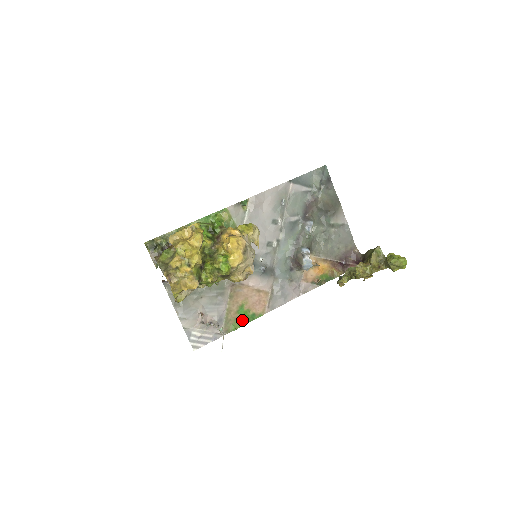
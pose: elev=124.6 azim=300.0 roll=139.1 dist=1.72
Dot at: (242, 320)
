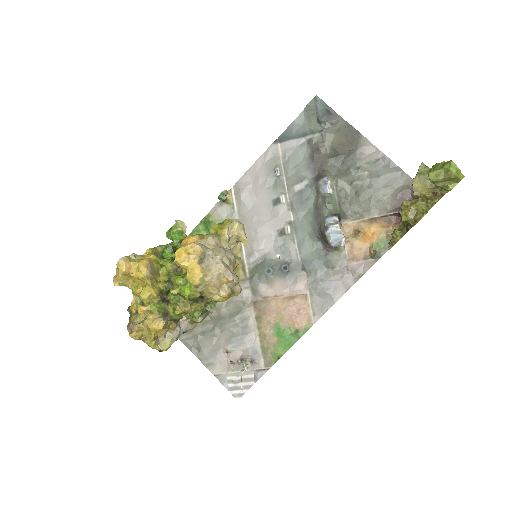
Dot at: (284, 343)
